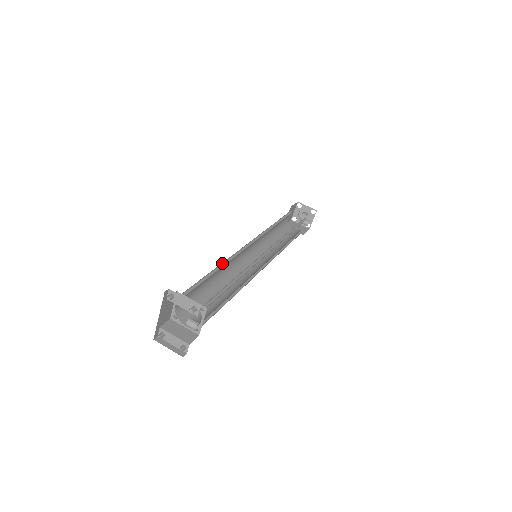
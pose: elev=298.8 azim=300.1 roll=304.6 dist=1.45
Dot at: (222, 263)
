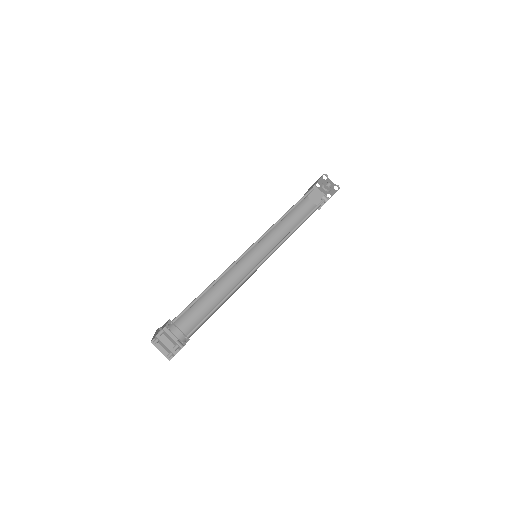
Dot at: occluded
